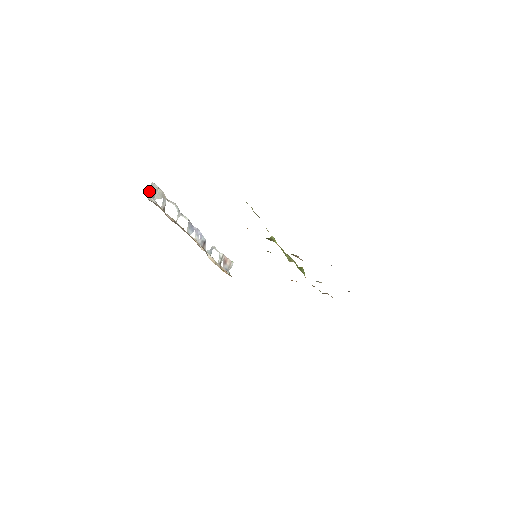
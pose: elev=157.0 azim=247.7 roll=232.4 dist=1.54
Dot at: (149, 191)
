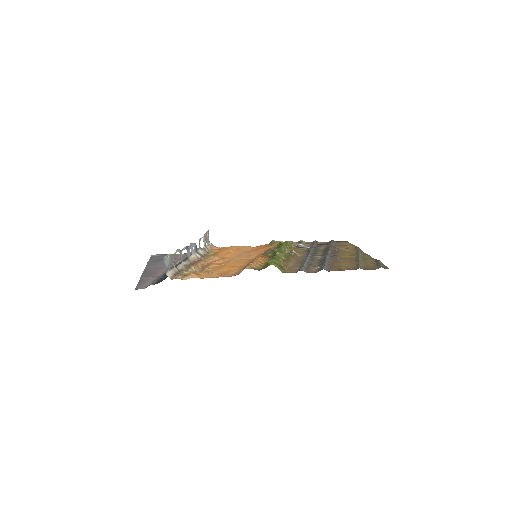
Dot at: (165, 268)
